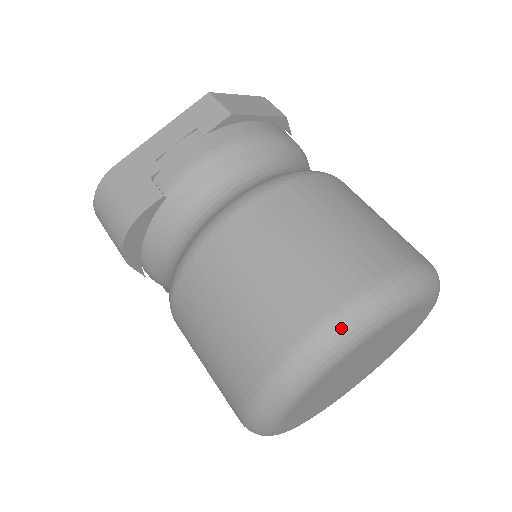
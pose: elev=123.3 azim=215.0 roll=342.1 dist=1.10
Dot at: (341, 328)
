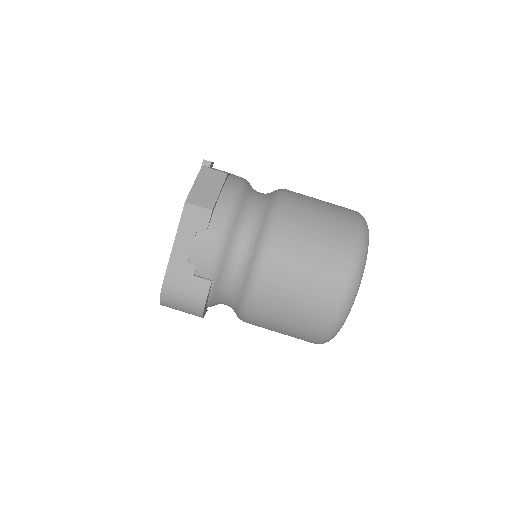
Dot at: (351, 293)
